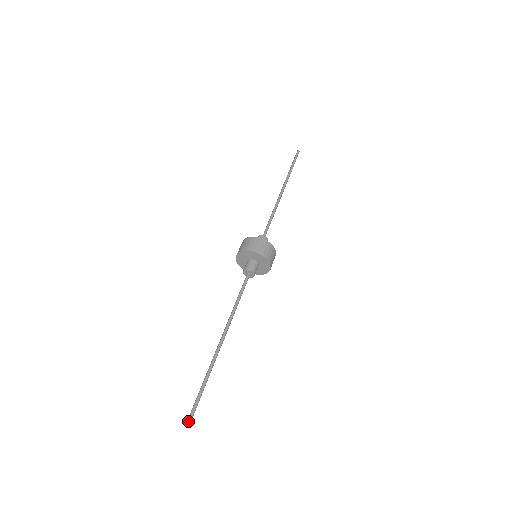
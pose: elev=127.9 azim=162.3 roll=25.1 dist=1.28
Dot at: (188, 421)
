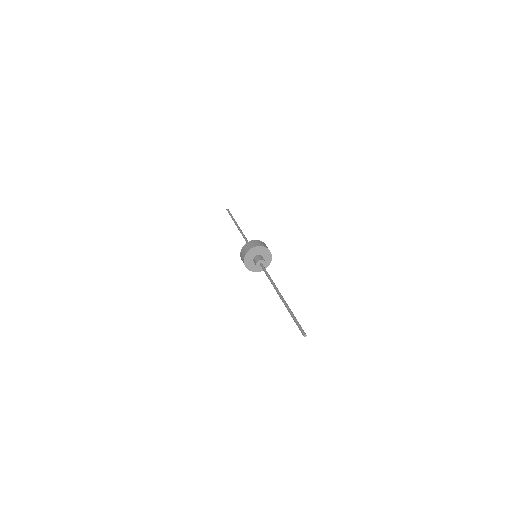
Dot at: occluded
